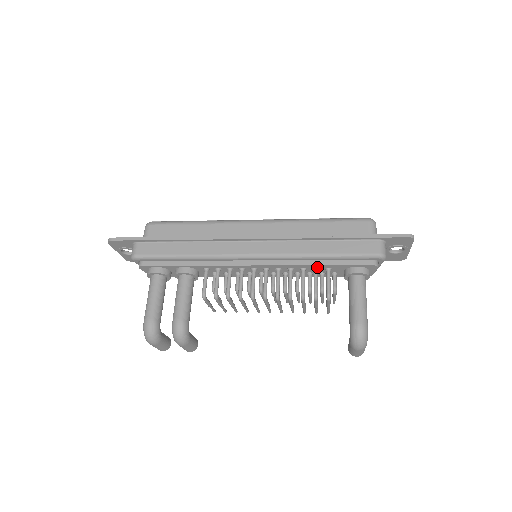
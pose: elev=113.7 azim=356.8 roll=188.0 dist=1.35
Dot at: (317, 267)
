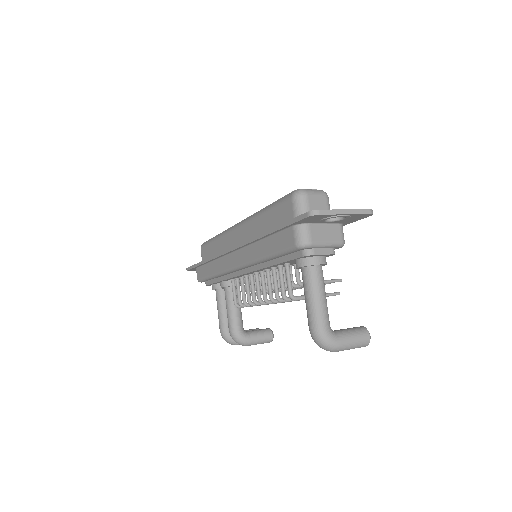
Dot at: (277, 265)
